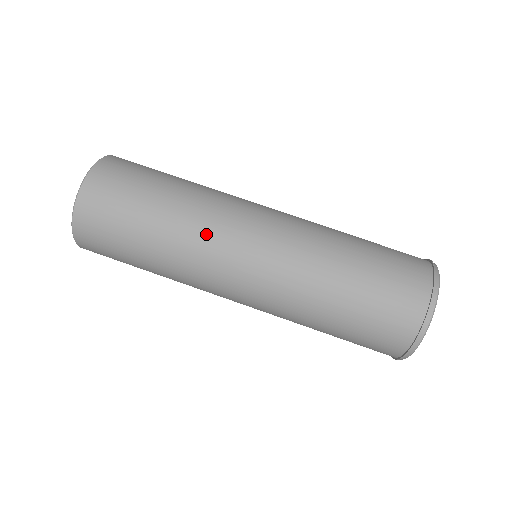
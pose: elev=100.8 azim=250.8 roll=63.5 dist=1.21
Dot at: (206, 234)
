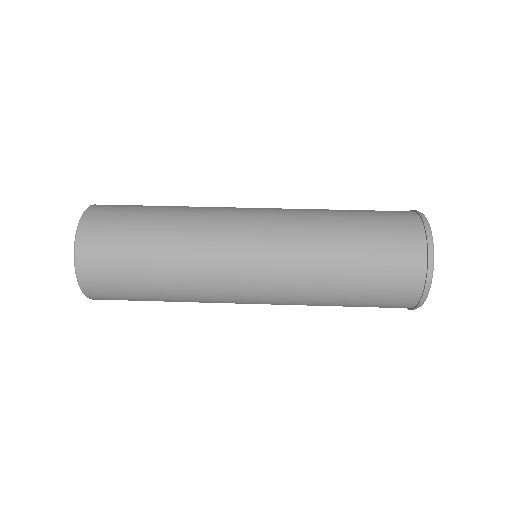
Dot at: (210, 211)
